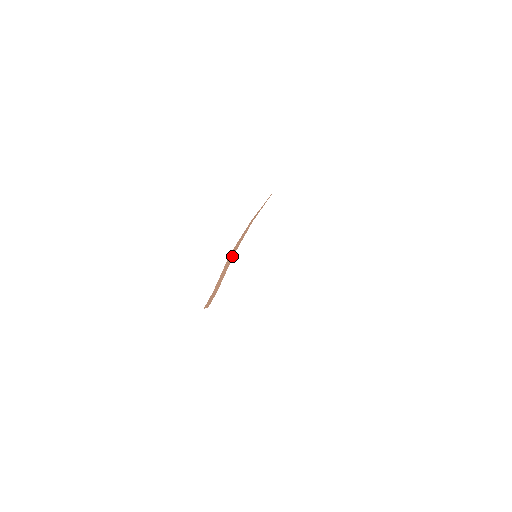
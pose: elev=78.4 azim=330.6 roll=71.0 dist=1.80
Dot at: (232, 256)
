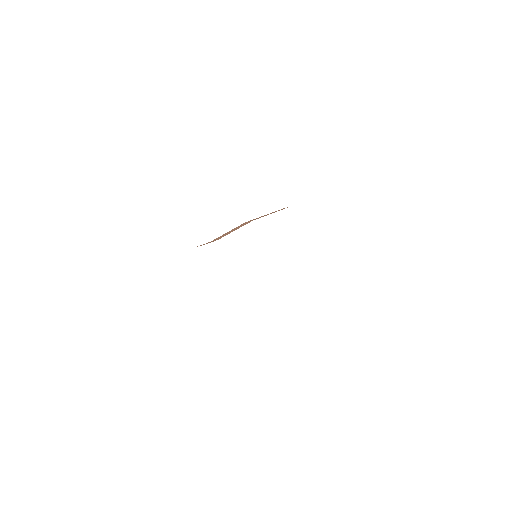
Dot at: (250, 221)
